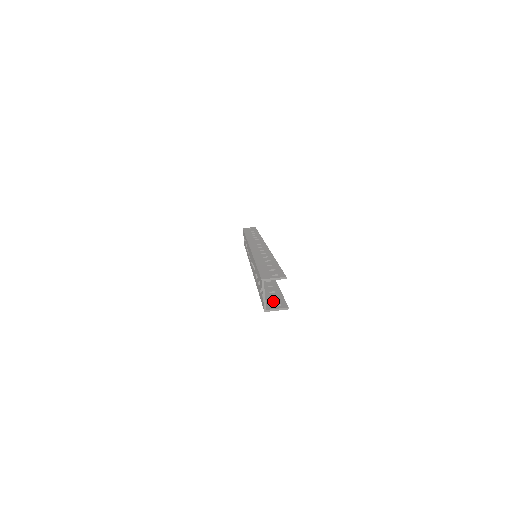
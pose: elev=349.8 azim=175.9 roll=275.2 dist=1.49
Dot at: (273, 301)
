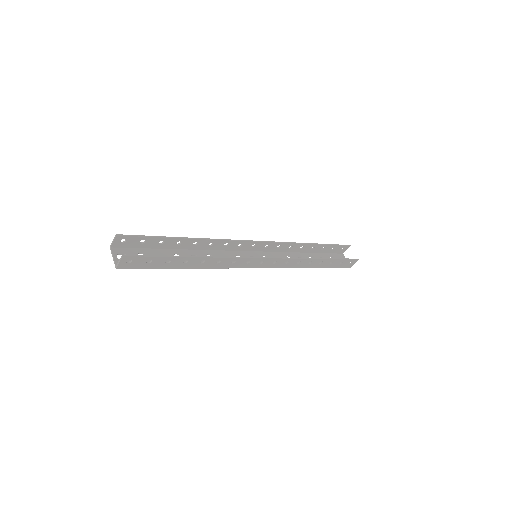
Dot at: (139, 261)
